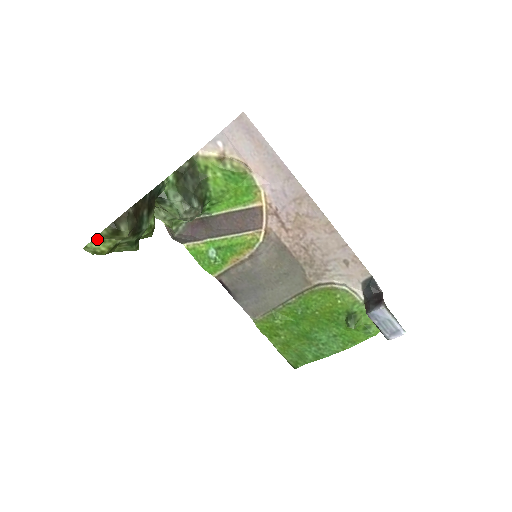
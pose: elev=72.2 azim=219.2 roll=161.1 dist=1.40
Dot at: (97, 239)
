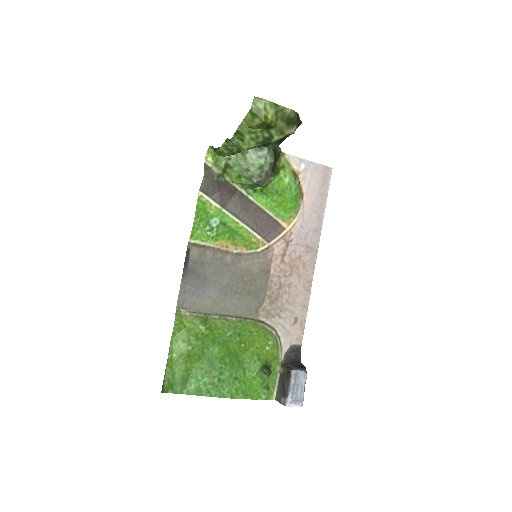
Dot at: (276, 107)
